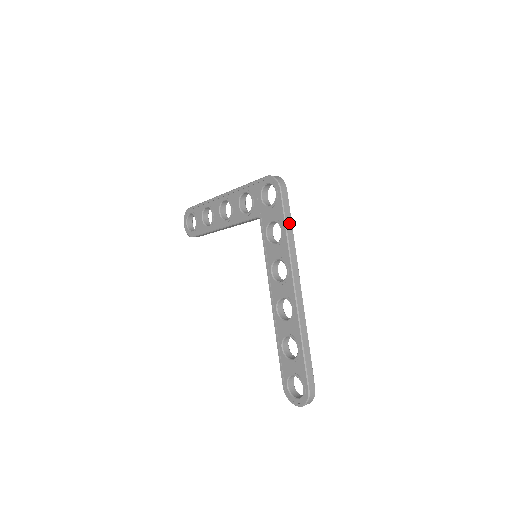
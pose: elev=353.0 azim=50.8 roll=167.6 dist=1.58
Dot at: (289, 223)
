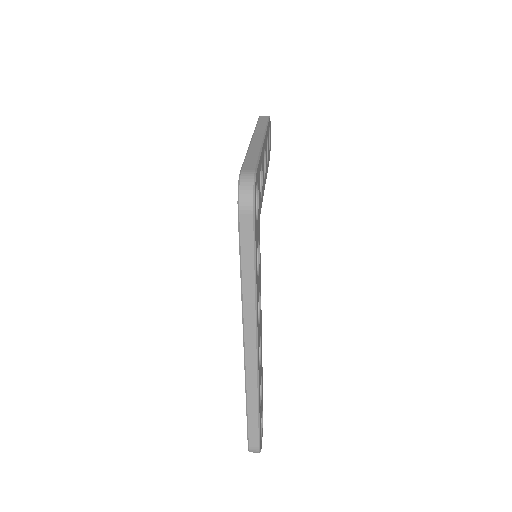
Dot at: (248, 265)
